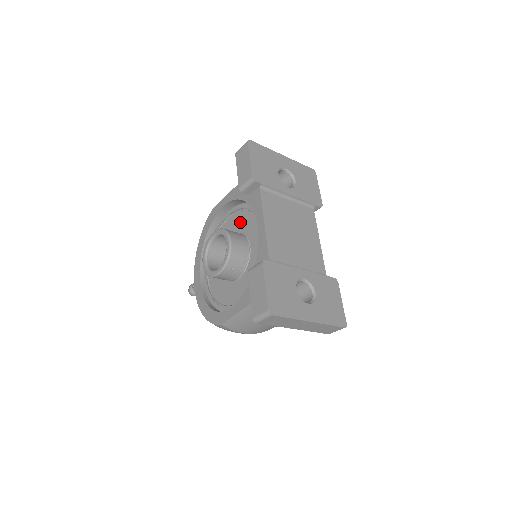
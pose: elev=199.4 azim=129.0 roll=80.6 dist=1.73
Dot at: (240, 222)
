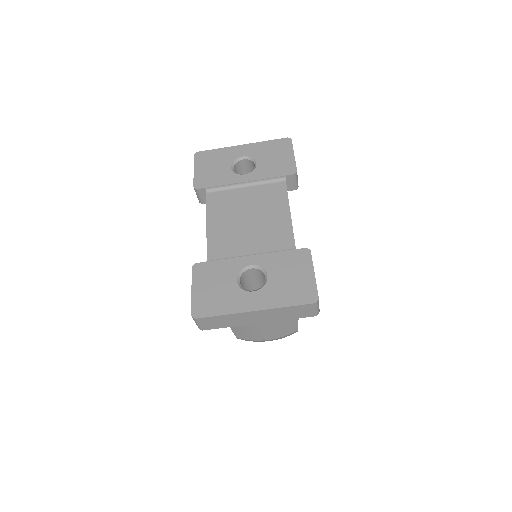
Dot at: occluded
